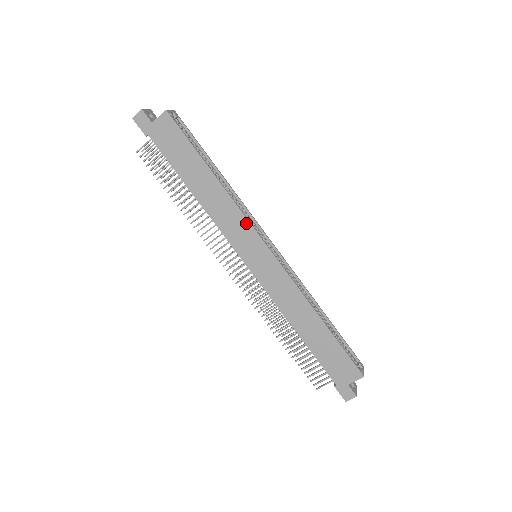
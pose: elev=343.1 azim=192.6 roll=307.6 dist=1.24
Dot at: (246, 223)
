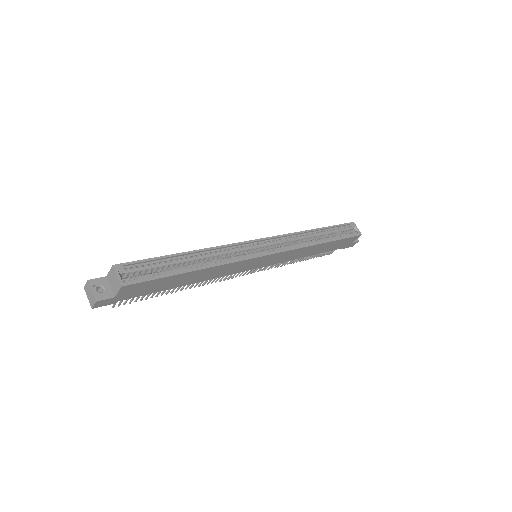
Dot at: (244, 262)
